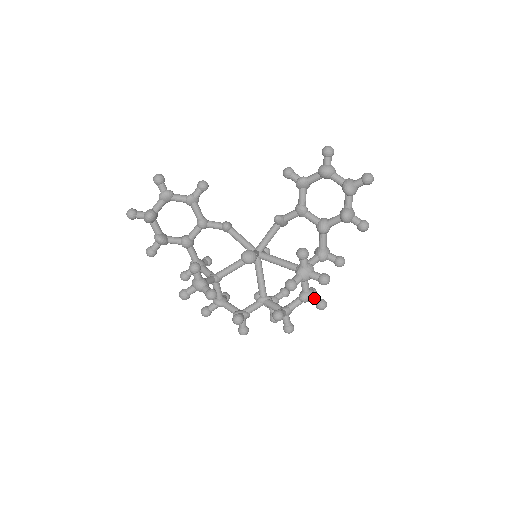
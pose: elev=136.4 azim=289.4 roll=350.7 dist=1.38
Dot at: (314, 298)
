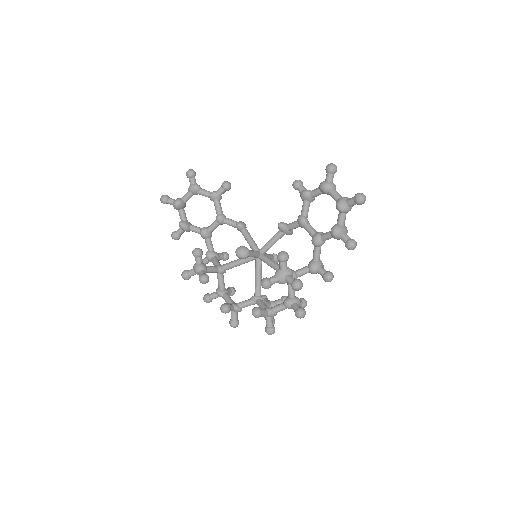
Dot at: (295, 305)
